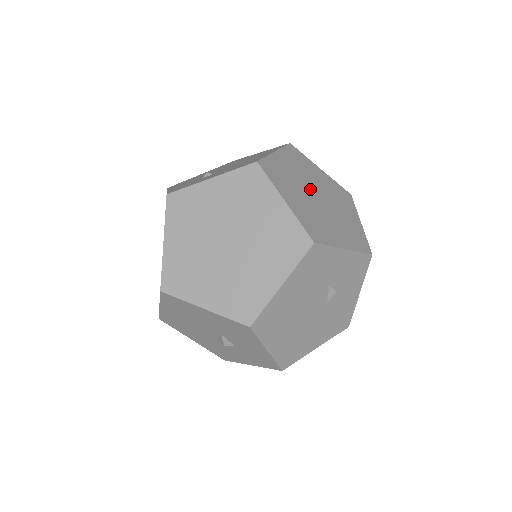
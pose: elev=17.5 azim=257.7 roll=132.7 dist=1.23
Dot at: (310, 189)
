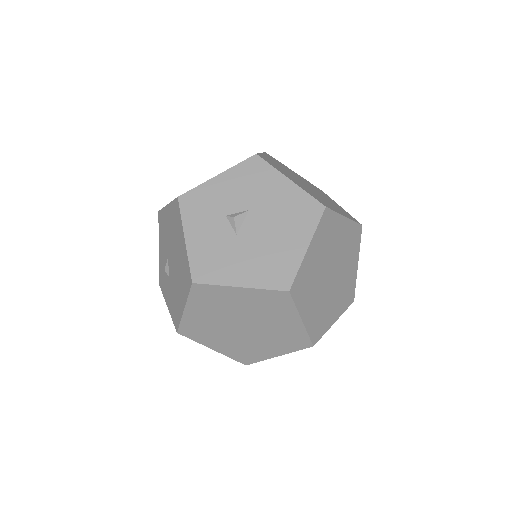
Dot at: (232, 324)
